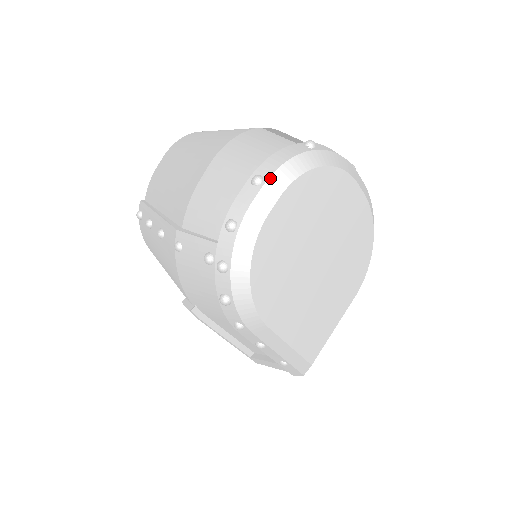
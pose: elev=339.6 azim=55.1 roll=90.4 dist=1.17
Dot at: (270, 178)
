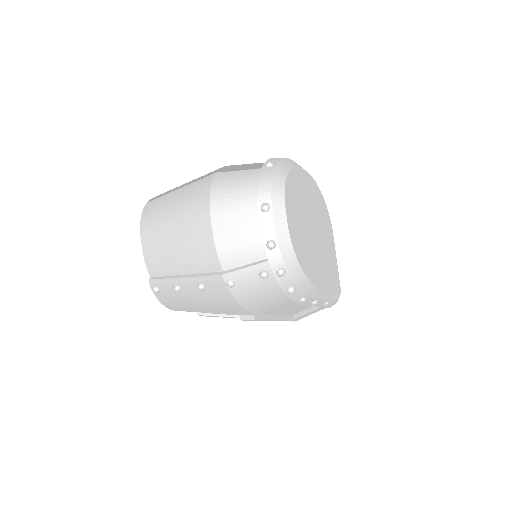
Dot at: (272, 201)
